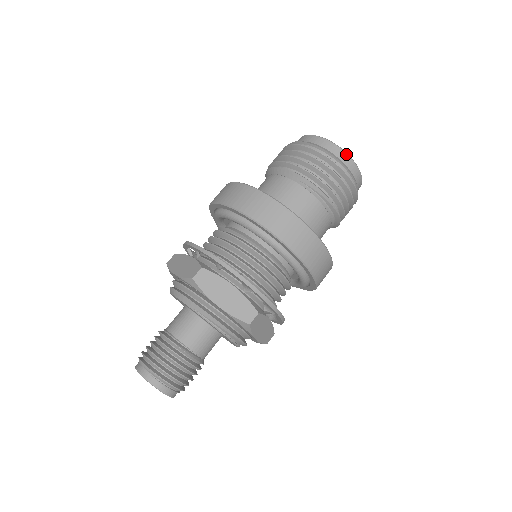
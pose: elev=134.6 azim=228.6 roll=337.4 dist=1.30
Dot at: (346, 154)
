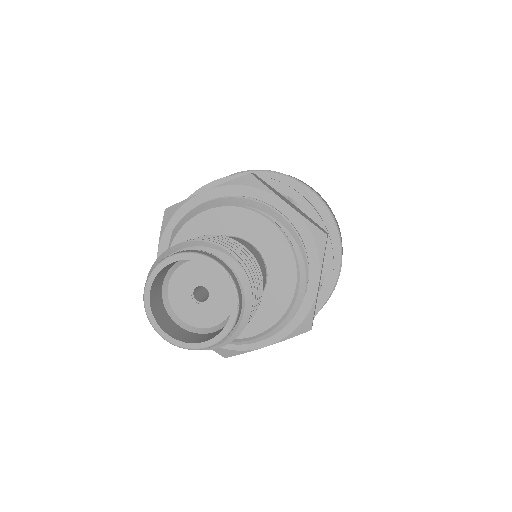
Dot at: occluded
